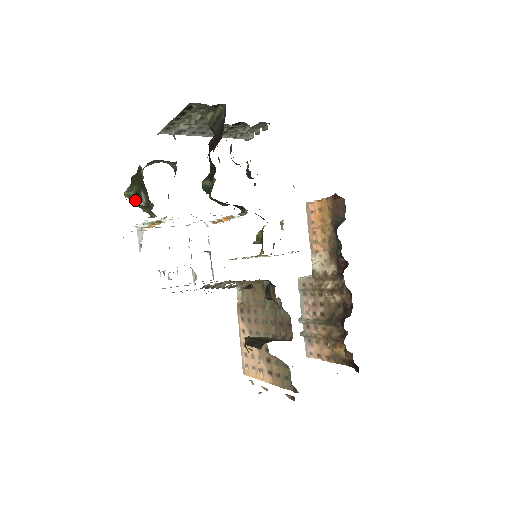
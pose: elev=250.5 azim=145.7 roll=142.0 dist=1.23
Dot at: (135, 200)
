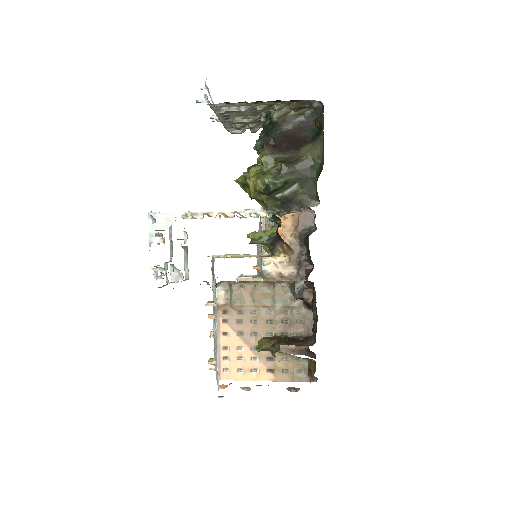
Dot at: (276, 190)
